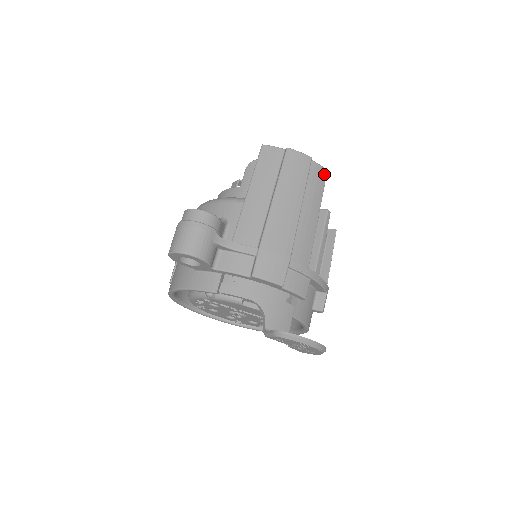
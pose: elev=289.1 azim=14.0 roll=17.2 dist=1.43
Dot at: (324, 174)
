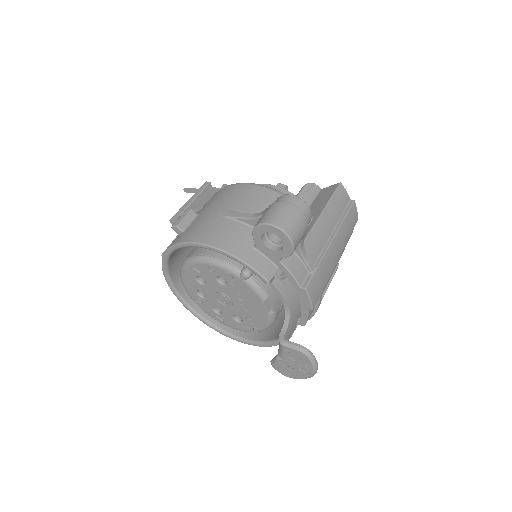
Dot at: occluded
